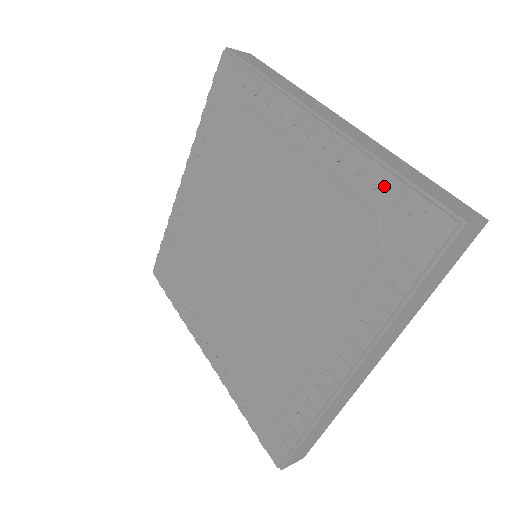
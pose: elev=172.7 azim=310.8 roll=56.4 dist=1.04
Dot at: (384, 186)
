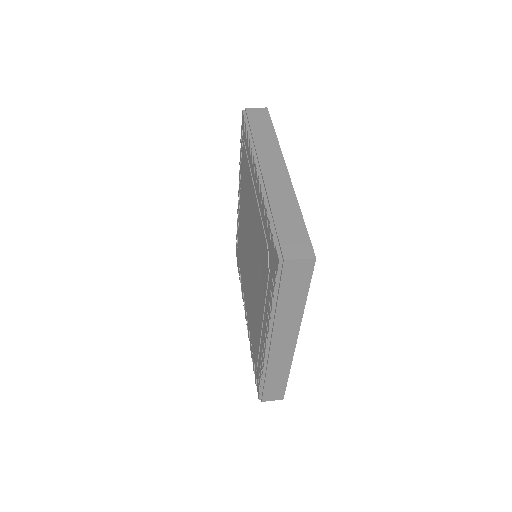
Dot at: (268, 227)
